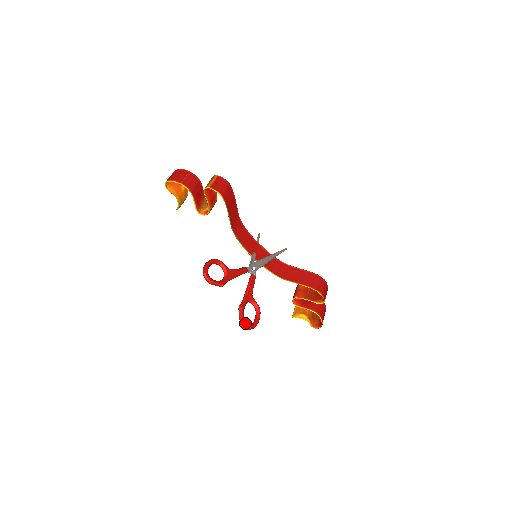
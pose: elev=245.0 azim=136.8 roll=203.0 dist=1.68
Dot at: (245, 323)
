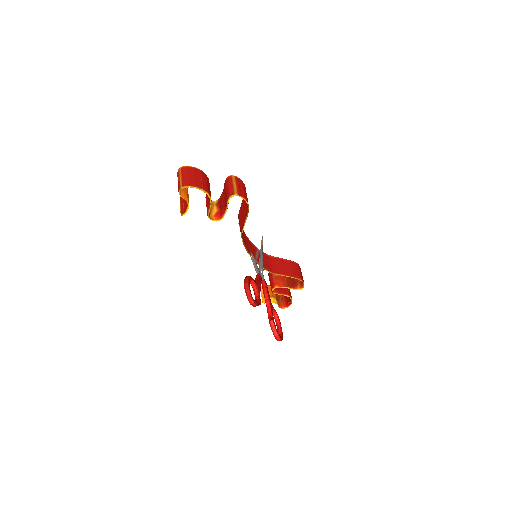
Dot at: (279, 337)
